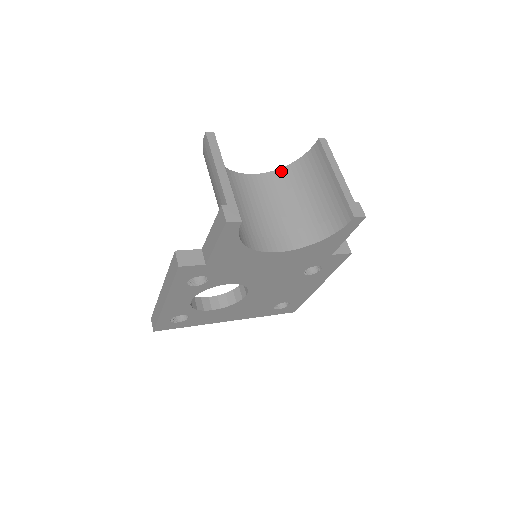
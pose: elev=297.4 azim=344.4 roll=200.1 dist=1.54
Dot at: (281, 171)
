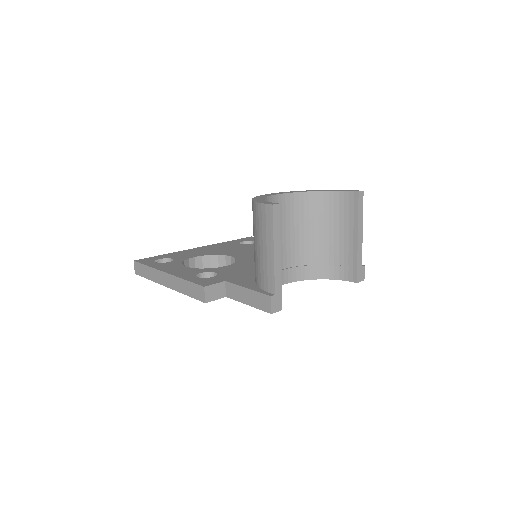
Dot at: (309, 195)
